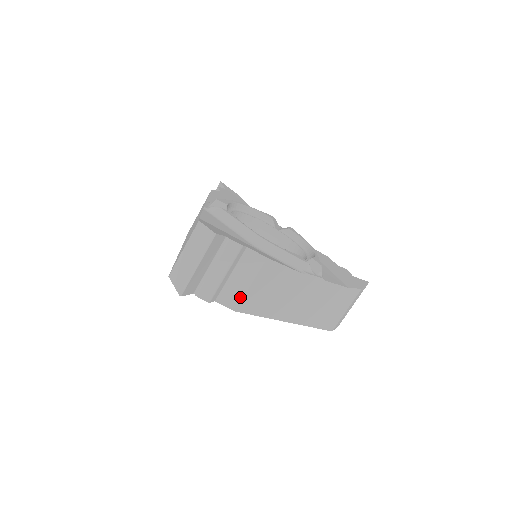
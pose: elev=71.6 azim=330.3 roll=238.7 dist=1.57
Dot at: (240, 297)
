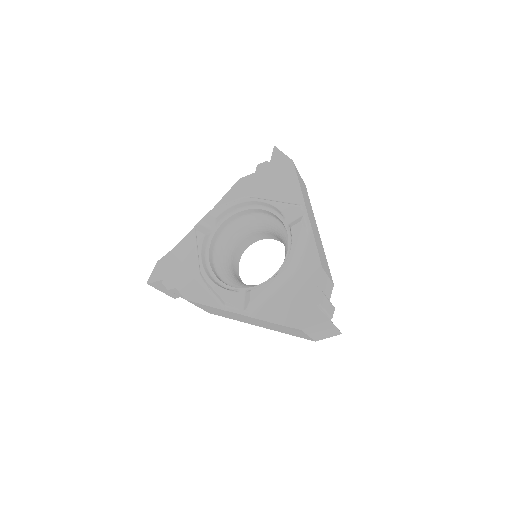
Dot at: occluded
